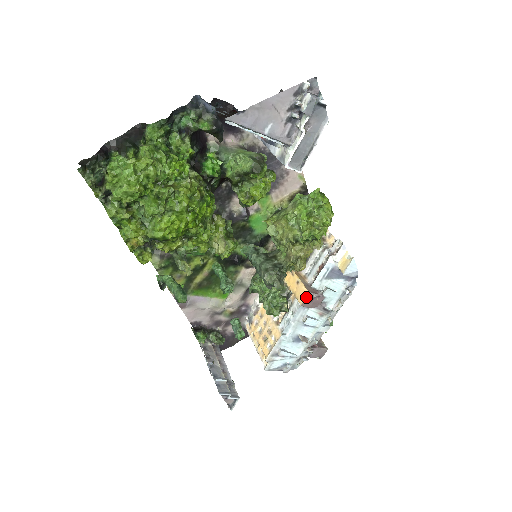
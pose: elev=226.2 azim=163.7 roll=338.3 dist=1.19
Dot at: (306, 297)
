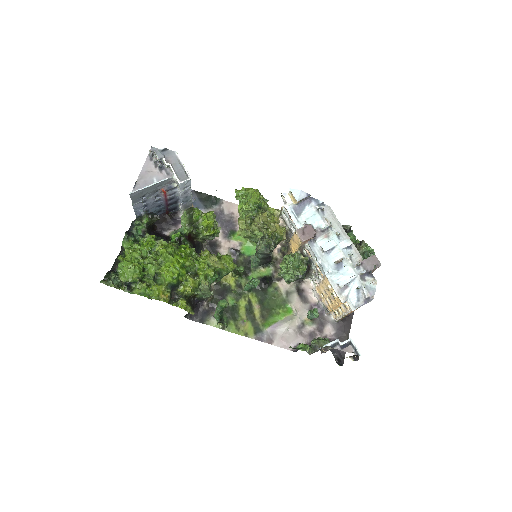
Dot at: (297, 234)
